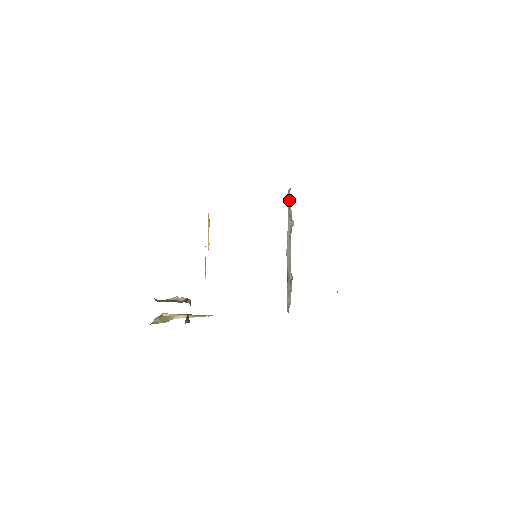
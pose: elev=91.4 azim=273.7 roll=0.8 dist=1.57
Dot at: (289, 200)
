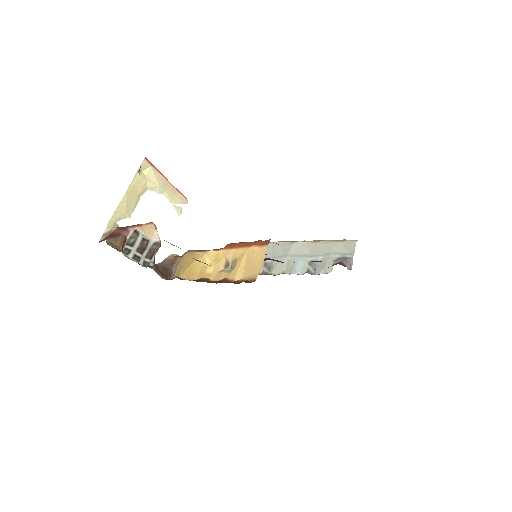
Dot at: (343, 251)
